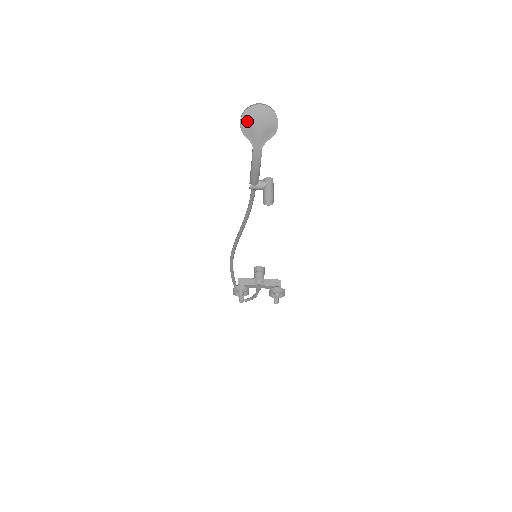
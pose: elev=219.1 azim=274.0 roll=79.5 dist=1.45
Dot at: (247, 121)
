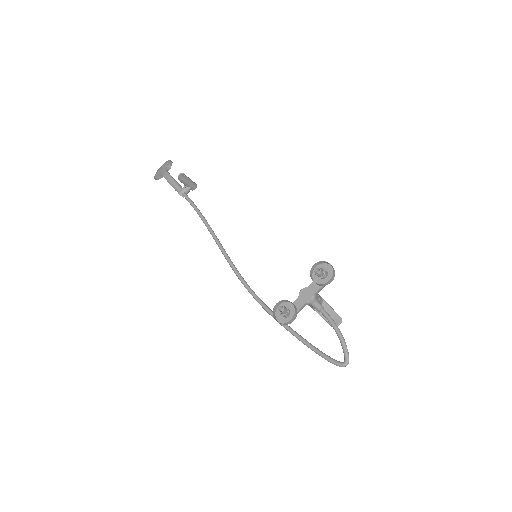
Dot at: (156, 174)
